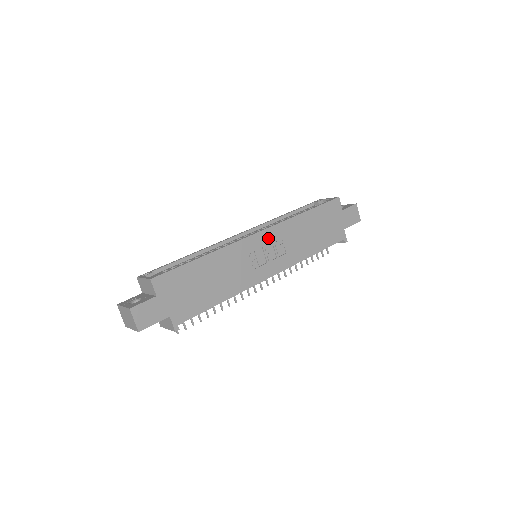
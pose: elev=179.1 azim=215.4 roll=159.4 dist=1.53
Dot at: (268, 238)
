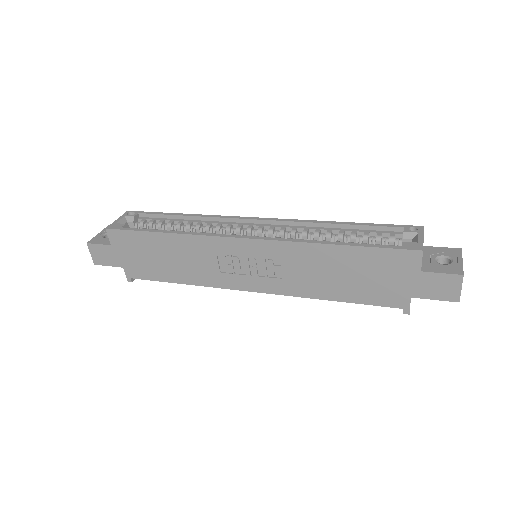
Dot at: (258, 250)
